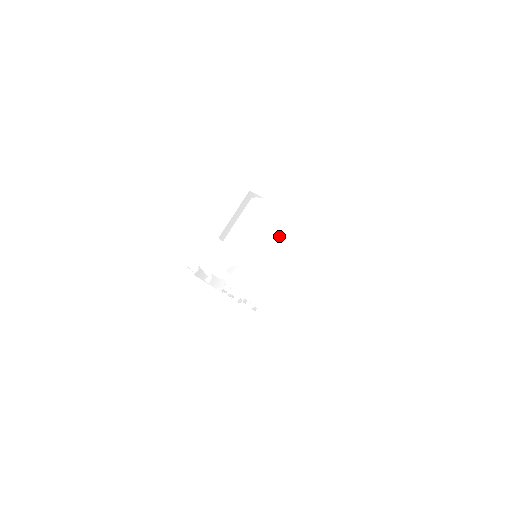
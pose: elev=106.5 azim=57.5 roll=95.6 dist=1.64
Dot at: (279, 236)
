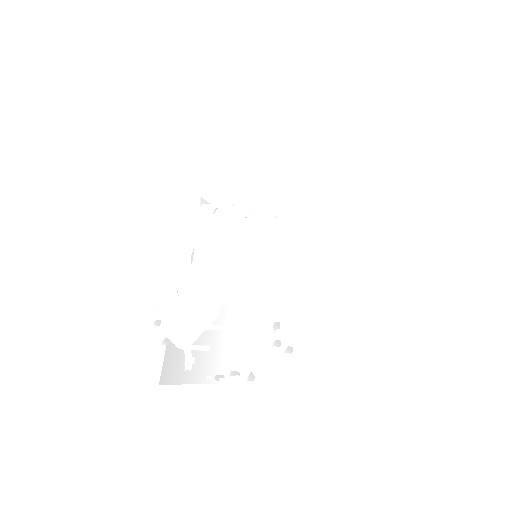
Dot at: occluded
